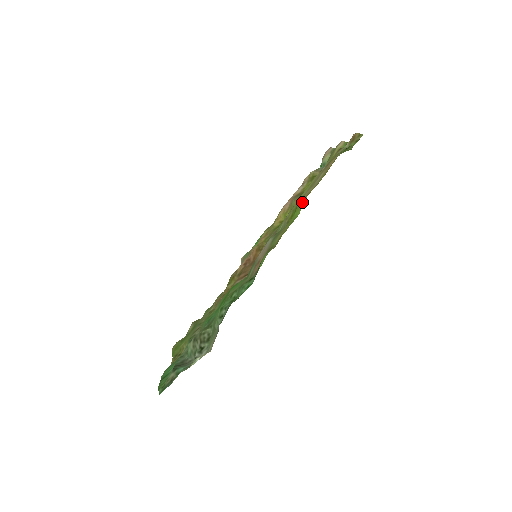
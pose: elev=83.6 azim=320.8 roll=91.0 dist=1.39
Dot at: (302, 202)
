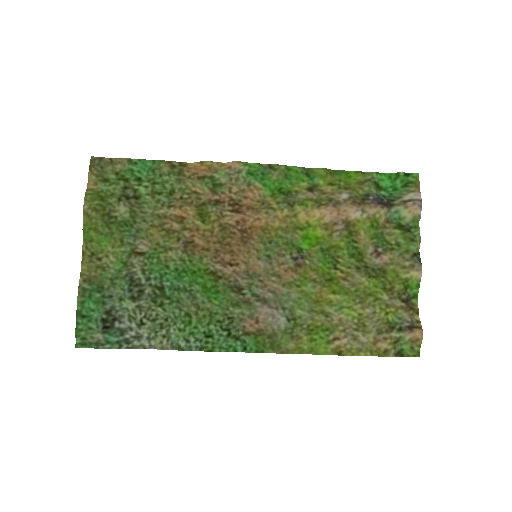
Dot at: (339, 271)
